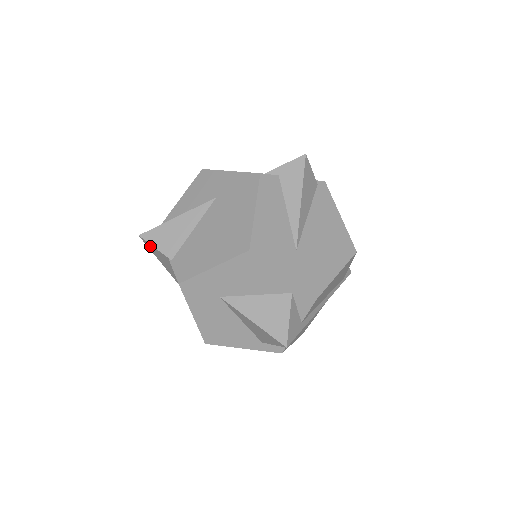
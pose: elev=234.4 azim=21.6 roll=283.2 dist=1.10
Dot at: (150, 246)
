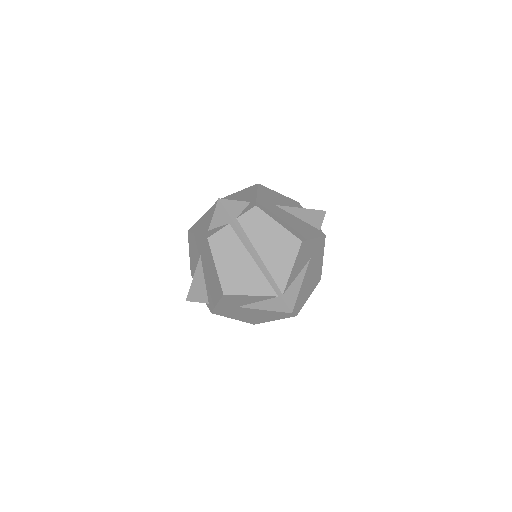
Dot at: occluded
